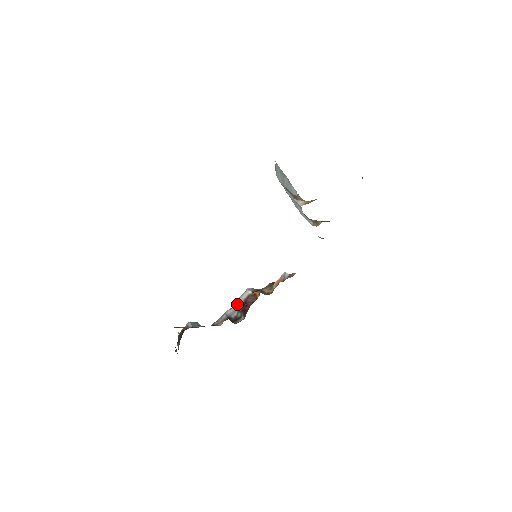
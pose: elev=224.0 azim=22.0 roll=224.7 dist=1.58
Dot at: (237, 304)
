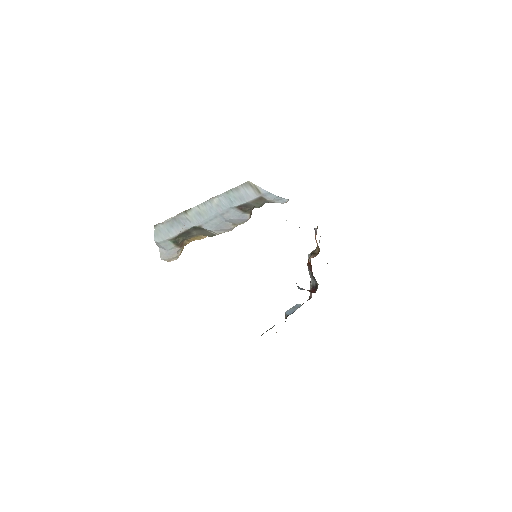
Dot at: (310, 273)
